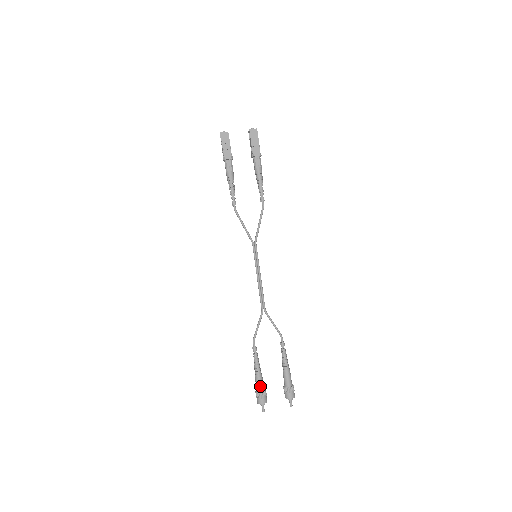
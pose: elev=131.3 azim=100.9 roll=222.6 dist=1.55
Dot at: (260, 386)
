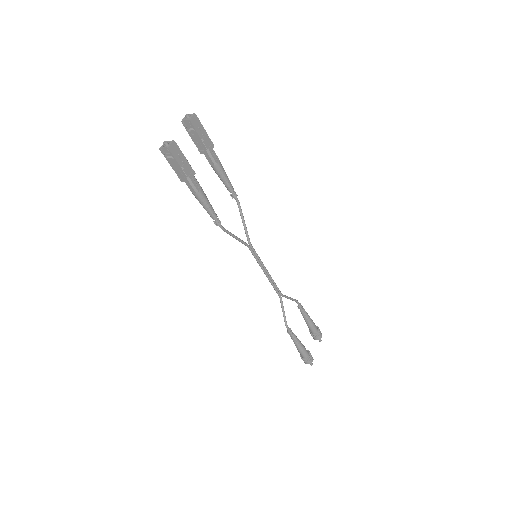
Dot at: (306, 352)
